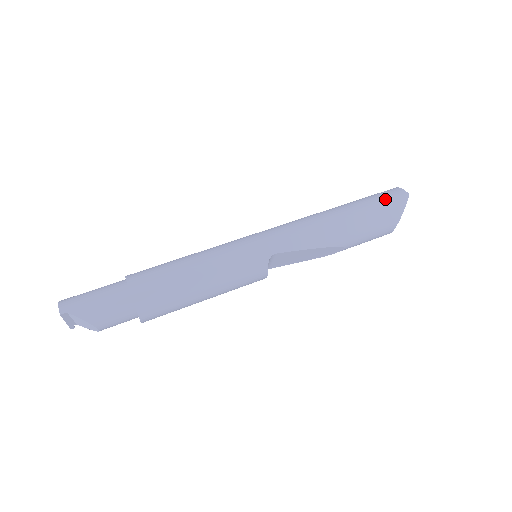
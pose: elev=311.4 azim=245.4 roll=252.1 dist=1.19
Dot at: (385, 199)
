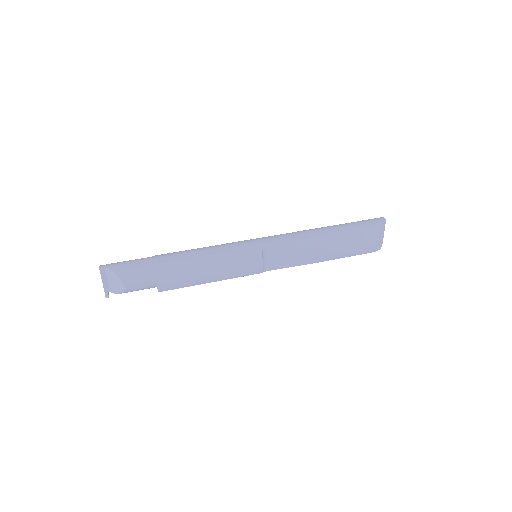
Dot at: (364, 221)
